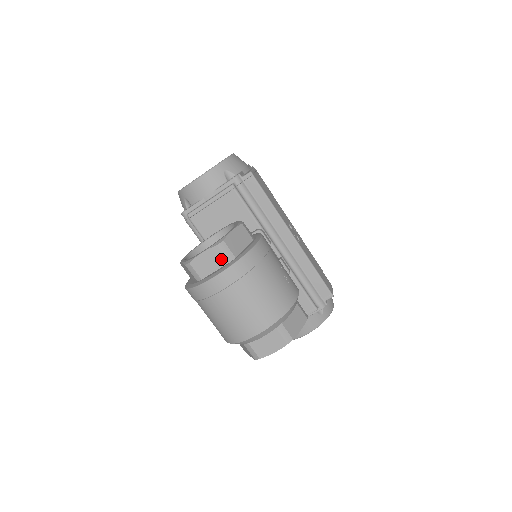
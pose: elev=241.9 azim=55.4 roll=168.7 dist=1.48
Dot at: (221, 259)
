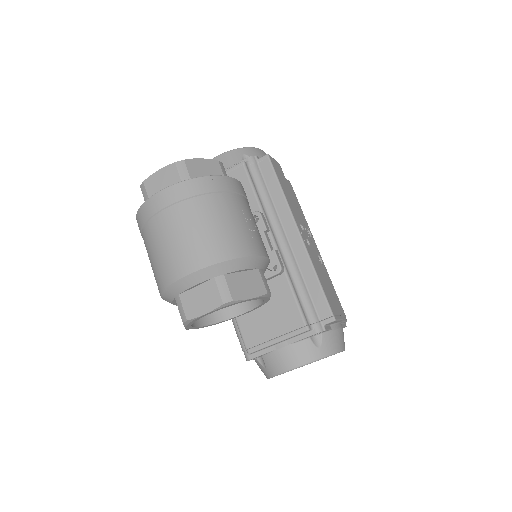
Dot at: (175, 179)
